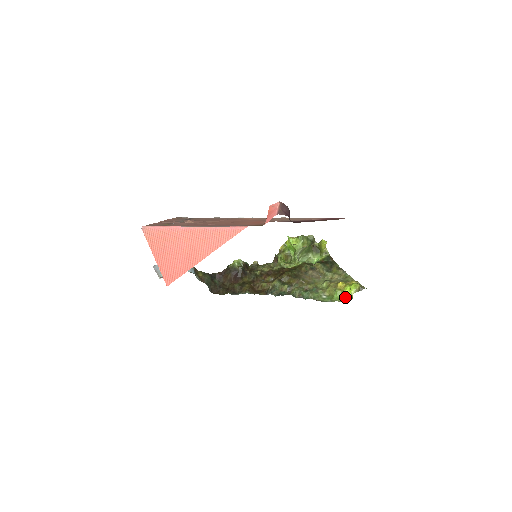
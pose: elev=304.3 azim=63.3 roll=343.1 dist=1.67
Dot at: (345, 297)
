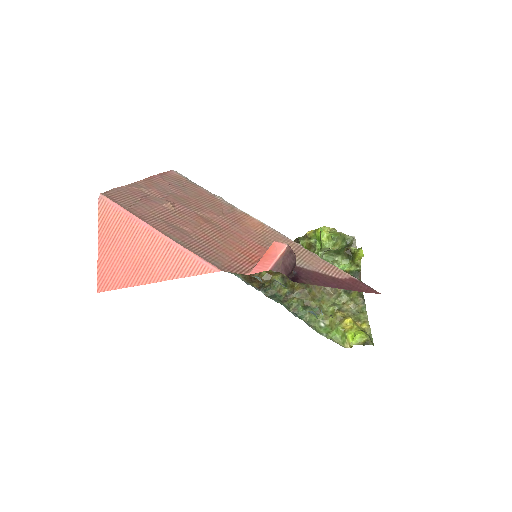
Dot at: (344, 340)
